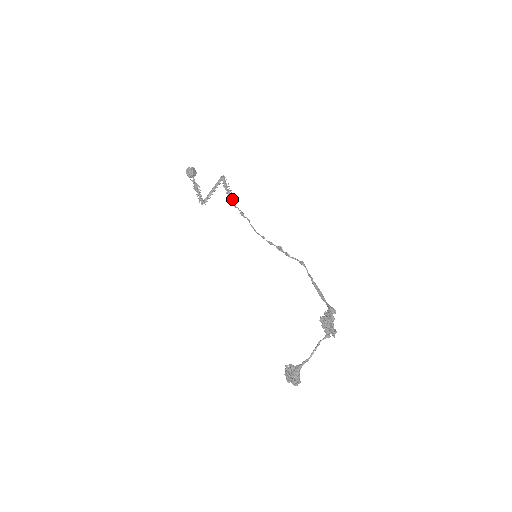
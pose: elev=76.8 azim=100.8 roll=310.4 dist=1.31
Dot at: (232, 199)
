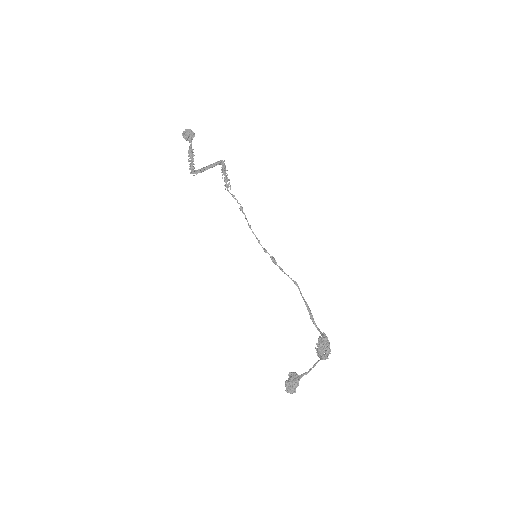
Dot at: occluded
